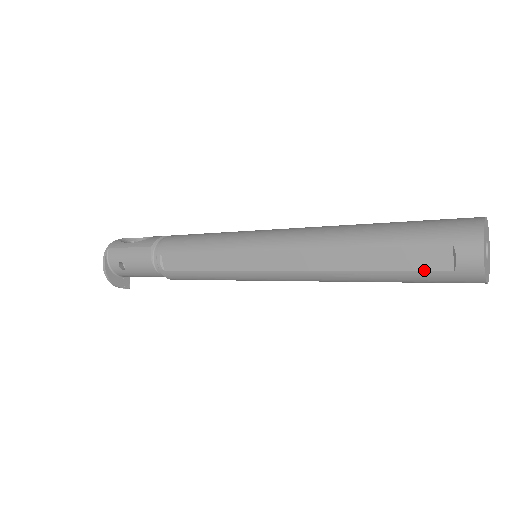
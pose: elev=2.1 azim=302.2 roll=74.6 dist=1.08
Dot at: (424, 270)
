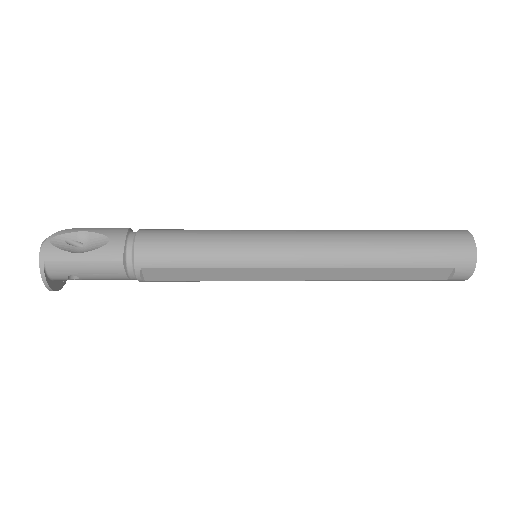
Dot at: (426, 280)
